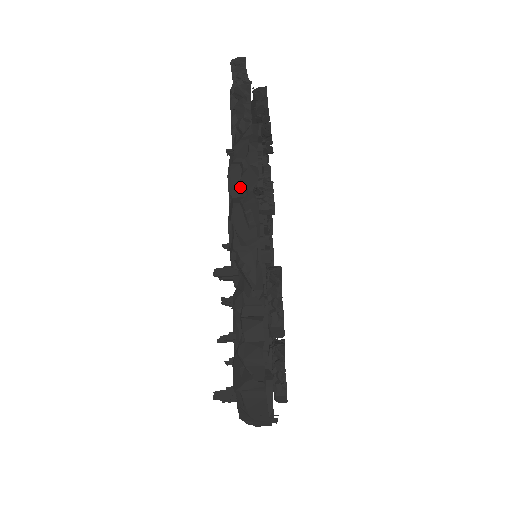
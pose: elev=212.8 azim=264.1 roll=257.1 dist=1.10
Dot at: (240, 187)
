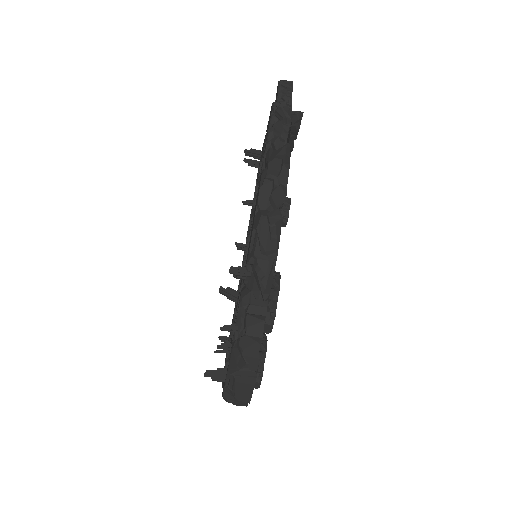
Dot at: (269, 201)
